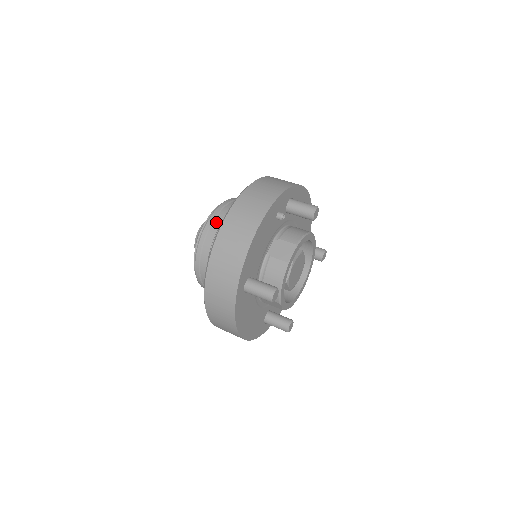
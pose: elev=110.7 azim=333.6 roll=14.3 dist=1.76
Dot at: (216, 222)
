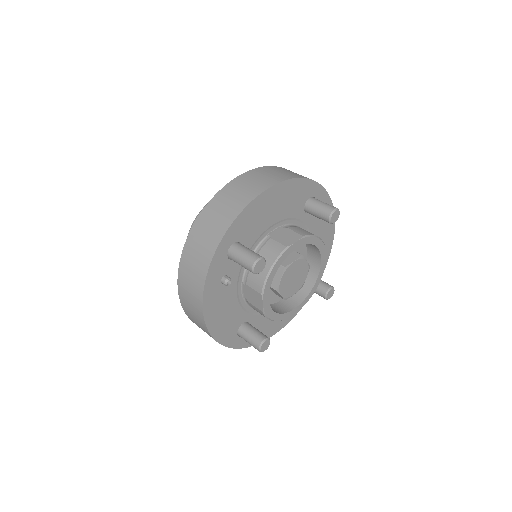
Dot at: occluded
